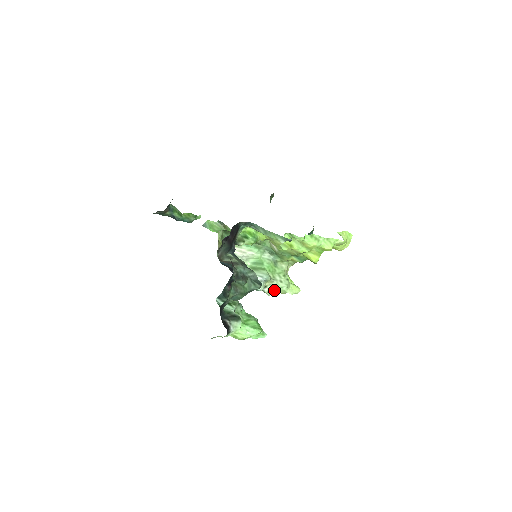
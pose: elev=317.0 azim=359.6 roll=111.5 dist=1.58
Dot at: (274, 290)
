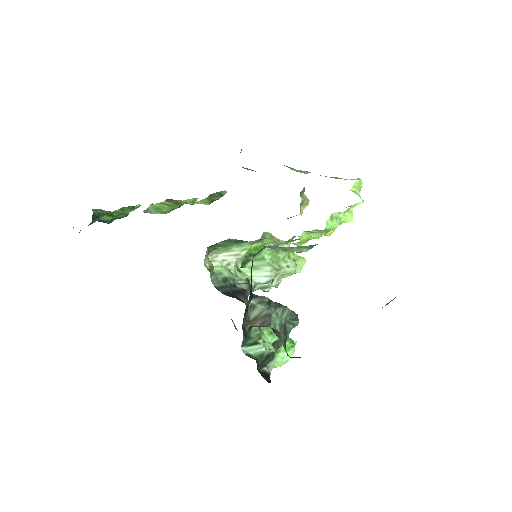
Dot at: (281, 278)
